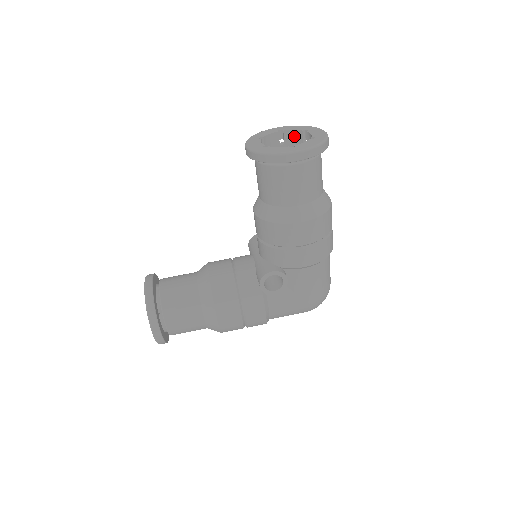
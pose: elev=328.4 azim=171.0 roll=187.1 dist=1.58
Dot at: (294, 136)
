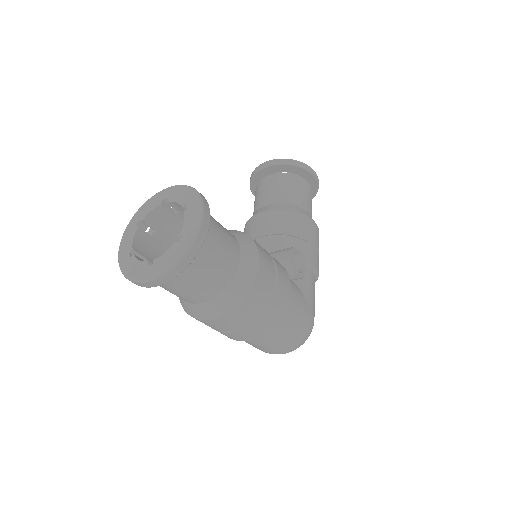
Dot at: occluded
